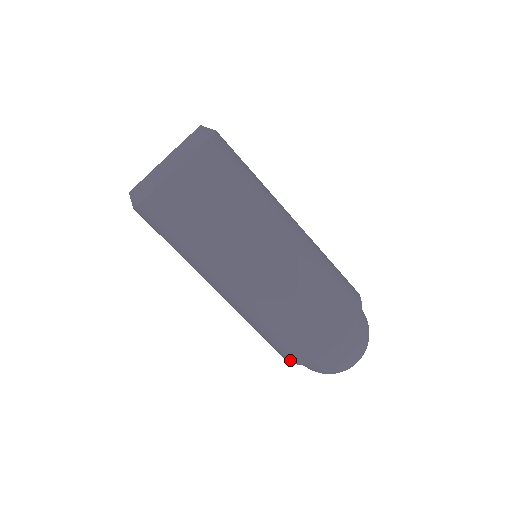
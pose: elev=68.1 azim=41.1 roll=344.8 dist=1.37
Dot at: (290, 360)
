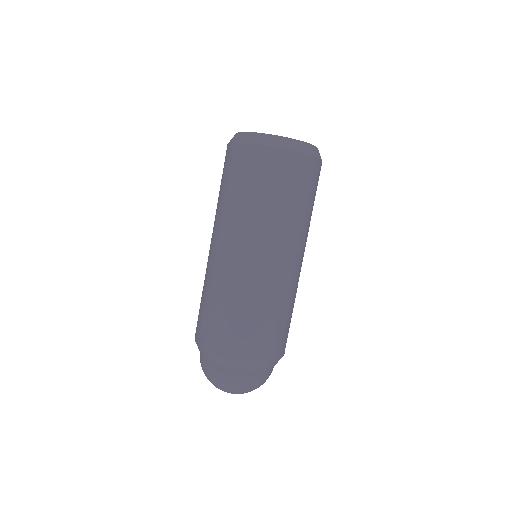
Dot at: (197, 337)
